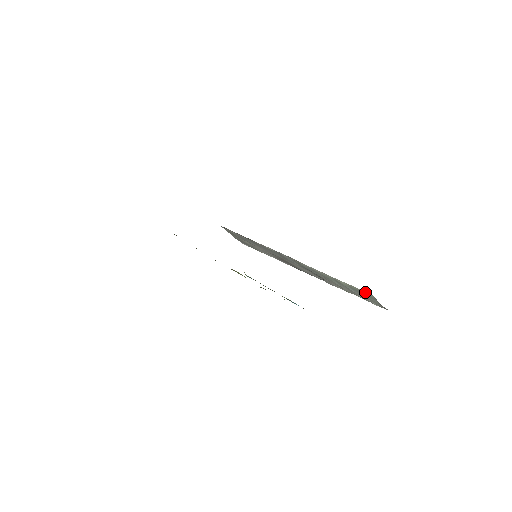
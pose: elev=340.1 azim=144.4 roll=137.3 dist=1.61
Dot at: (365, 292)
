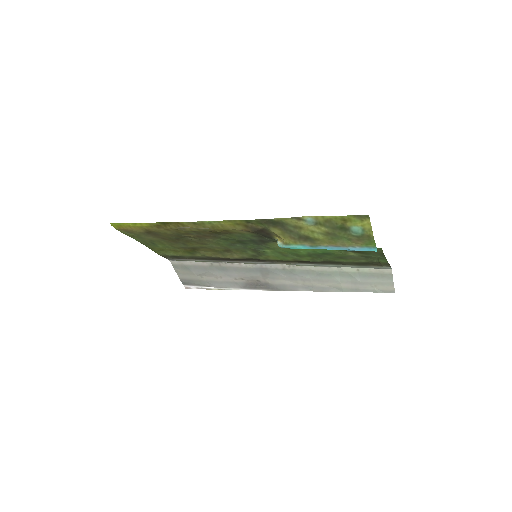
Dot at: (381, 270)
